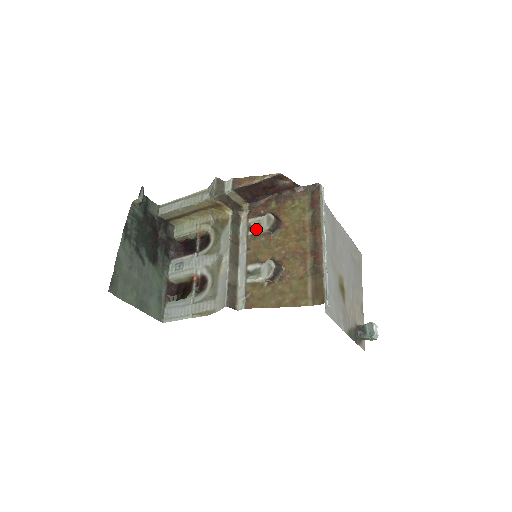
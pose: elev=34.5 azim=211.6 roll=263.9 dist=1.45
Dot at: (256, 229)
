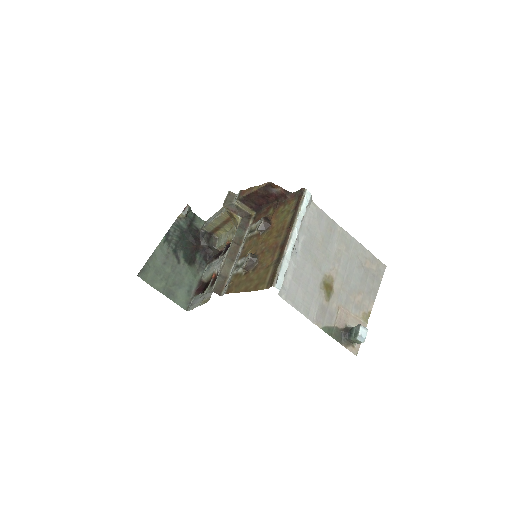
Dot at: (254, 231)
